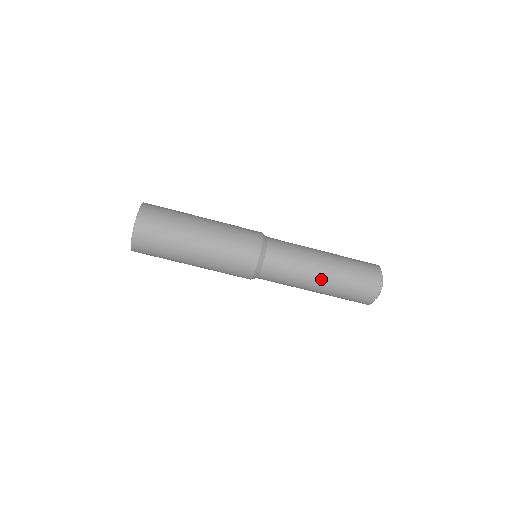
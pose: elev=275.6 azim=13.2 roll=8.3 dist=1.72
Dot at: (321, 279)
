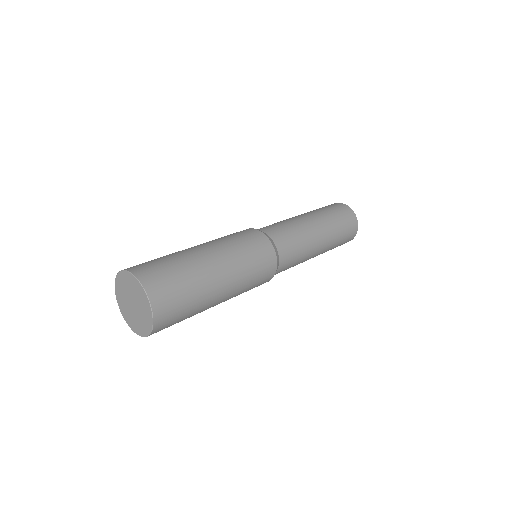
Dot at: (320, 251)
